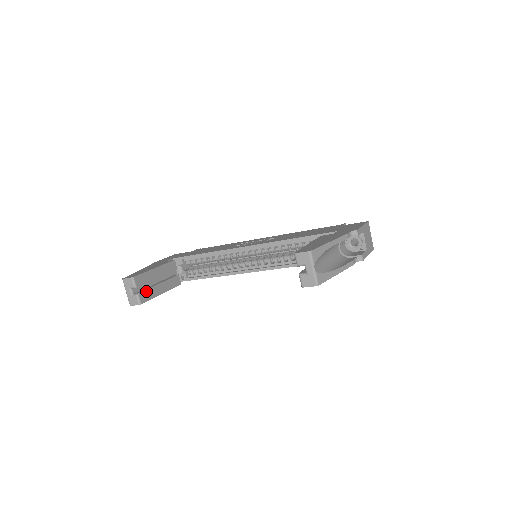
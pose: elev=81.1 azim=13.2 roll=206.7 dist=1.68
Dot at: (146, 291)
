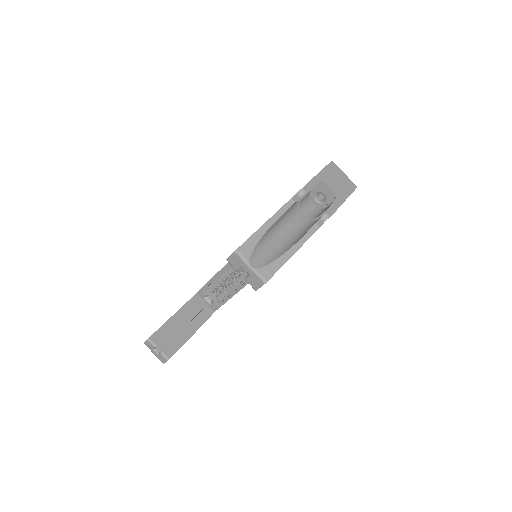
Dot at: (170, 344)
